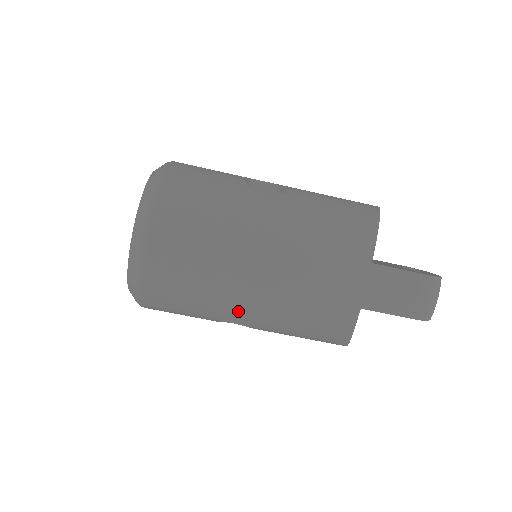
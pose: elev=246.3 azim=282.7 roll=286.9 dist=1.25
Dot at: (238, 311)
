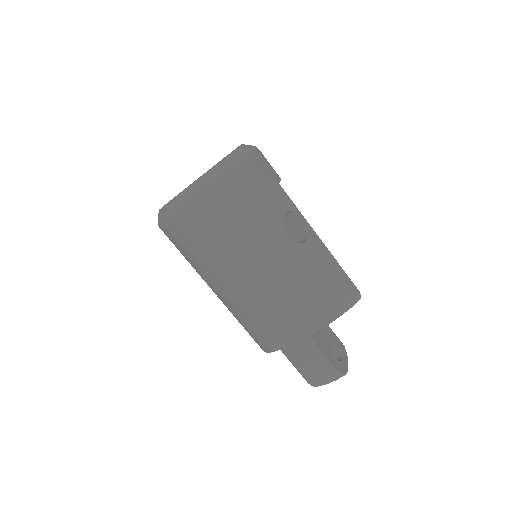
Dot at: (211, 285)
